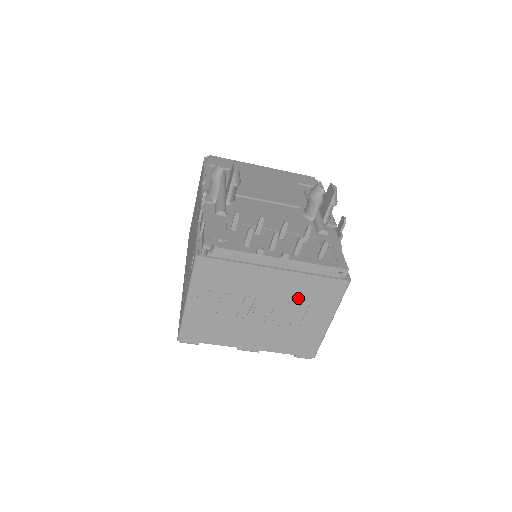
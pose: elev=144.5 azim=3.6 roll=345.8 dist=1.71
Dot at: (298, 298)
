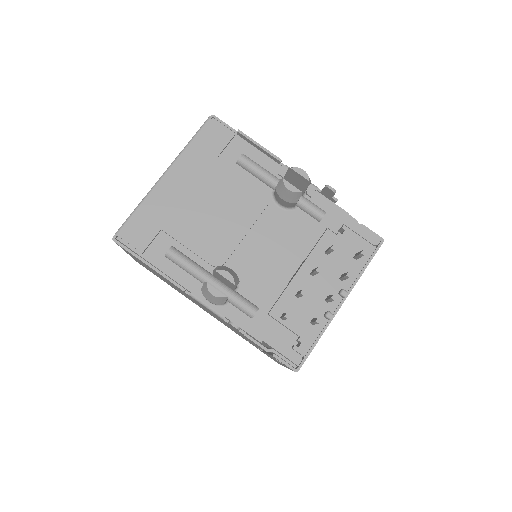
Dot at: occluded
